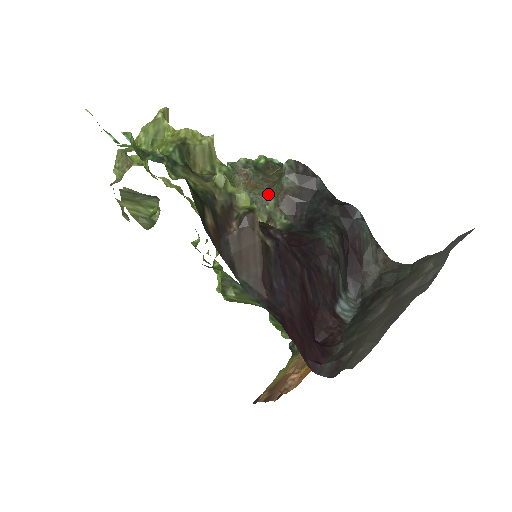
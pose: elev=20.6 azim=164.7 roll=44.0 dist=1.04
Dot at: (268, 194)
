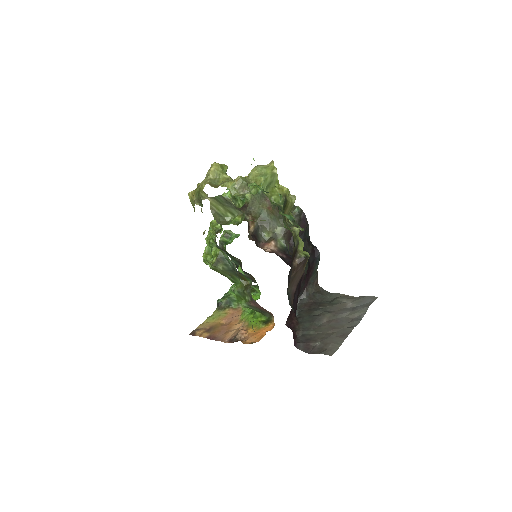
Dot at: (279, 222)
